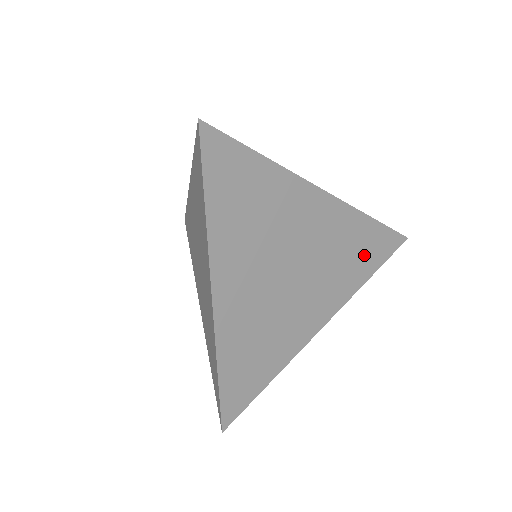
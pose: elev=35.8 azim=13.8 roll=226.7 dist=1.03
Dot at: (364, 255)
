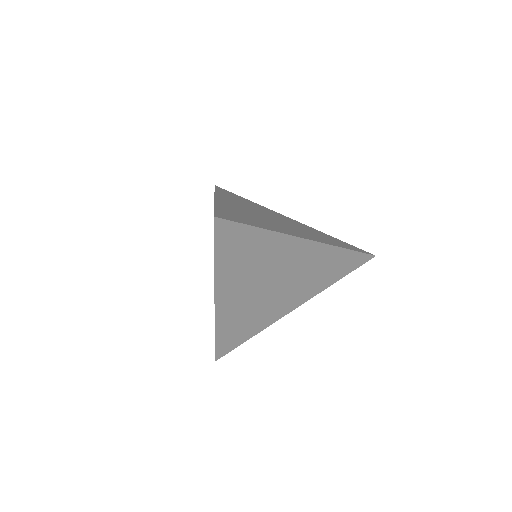
Dot at: (335, 269)
